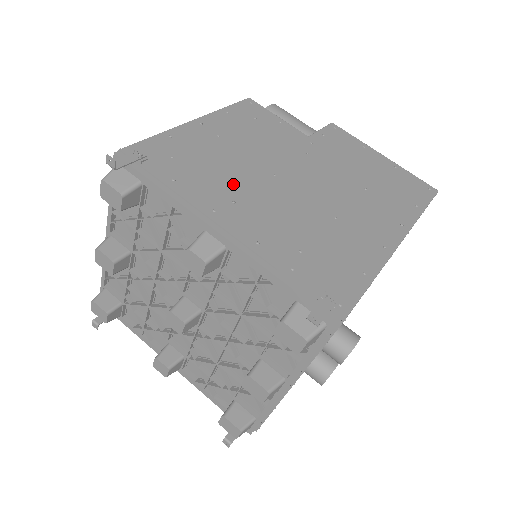
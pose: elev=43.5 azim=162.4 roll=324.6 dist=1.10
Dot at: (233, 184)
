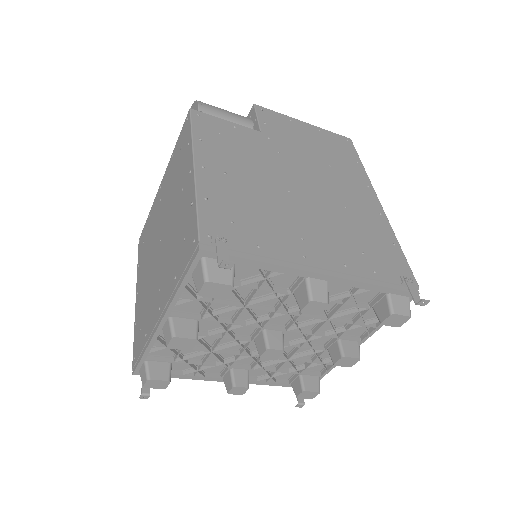
Dot at: (284, 221)
